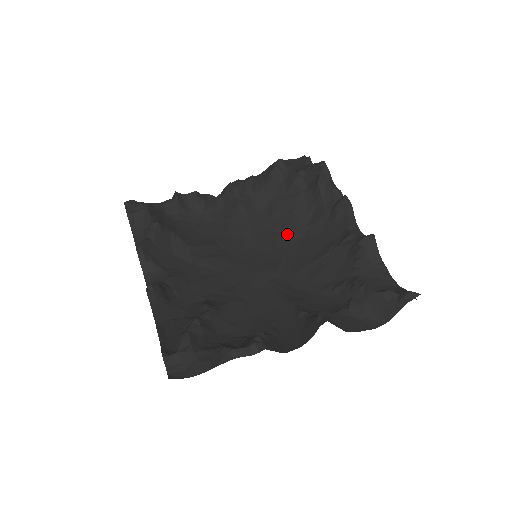
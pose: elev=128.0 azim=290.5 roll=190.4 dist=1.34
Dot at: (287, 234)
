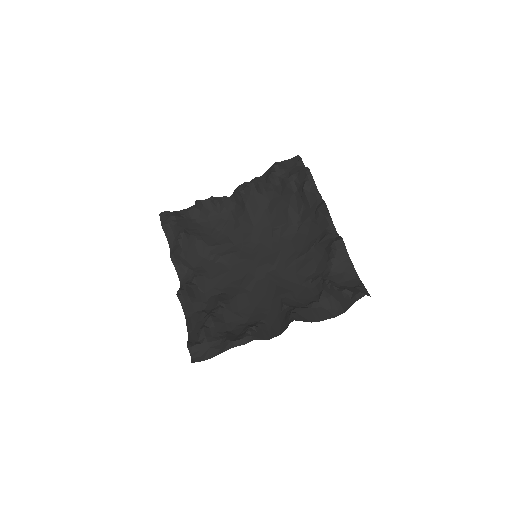
Dot at: (283, 230)
